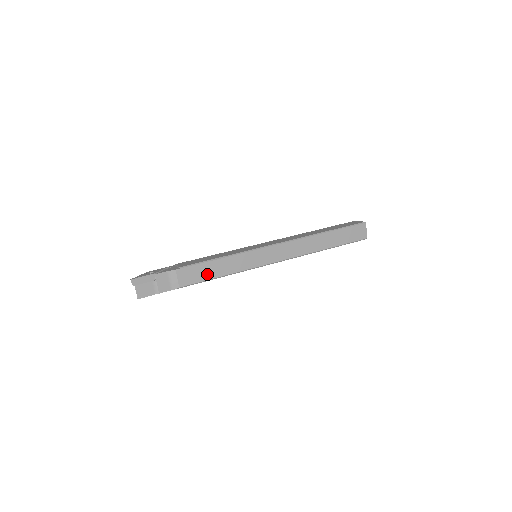
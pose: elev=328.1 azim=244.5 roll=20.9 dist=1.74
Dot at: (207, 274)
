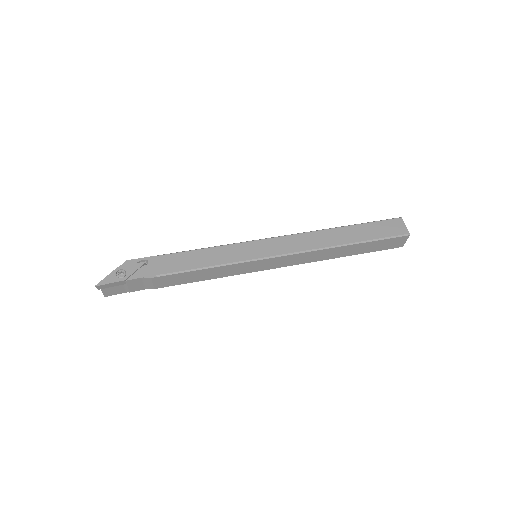
Dot at: (190, 279)
